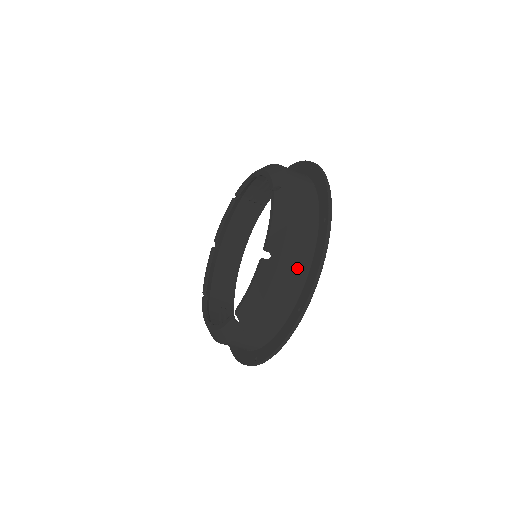
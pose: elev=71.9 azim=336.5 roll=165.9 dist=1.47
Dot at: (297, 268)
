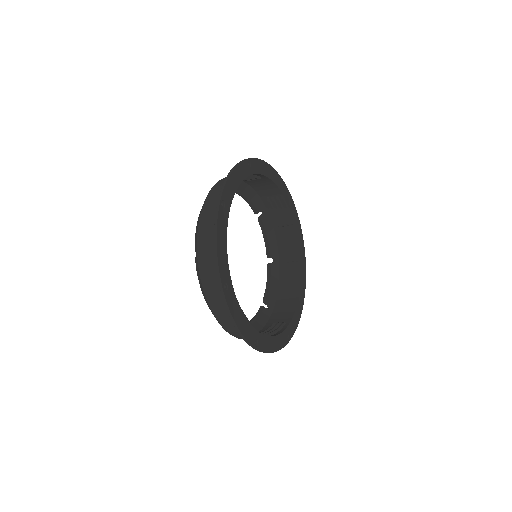
Dot at: occluded
